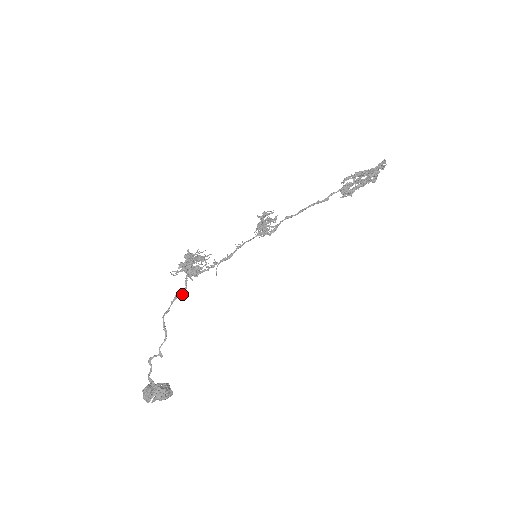
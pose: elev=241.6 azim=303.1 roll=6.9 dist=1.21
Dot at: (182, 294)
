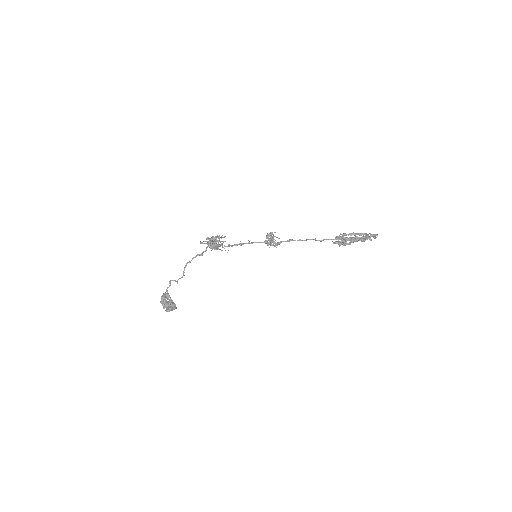
Dot at: (202, 255)
